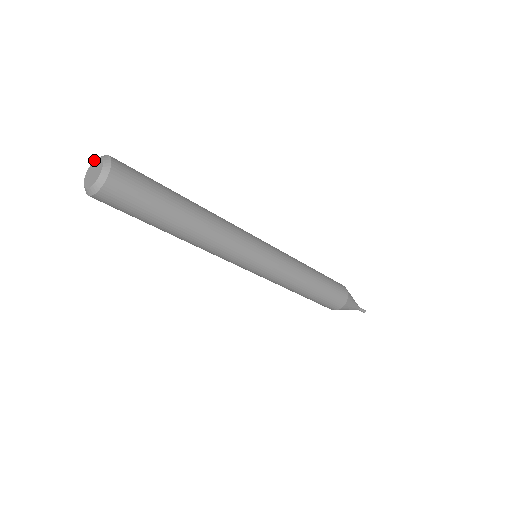
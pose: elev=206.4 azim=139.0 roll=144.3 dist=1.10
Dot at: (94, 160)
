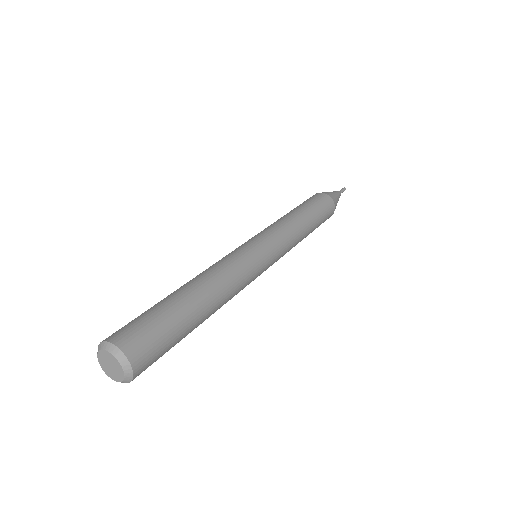
Dot at: (111, 354)
